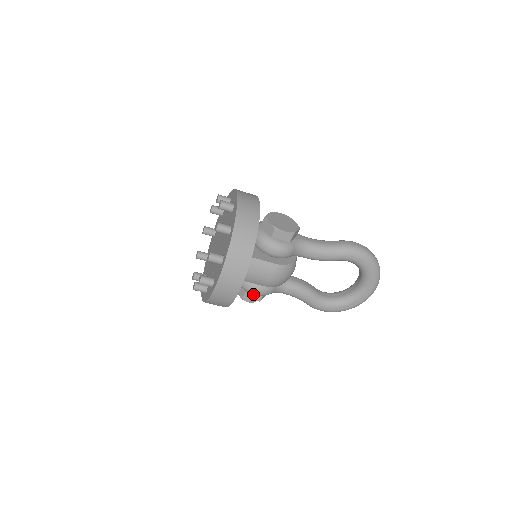
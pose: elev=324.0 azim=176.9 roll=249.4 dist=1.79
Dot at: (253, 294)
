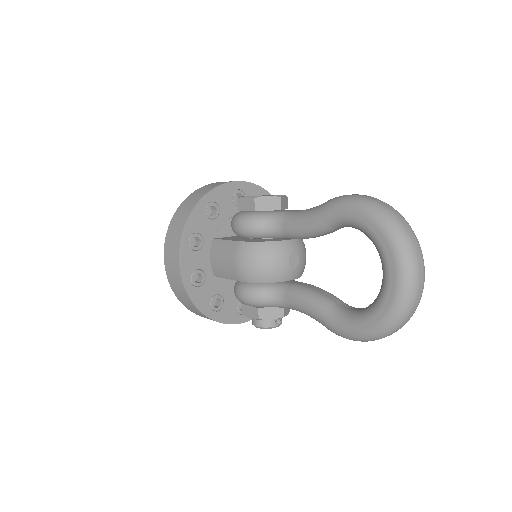
Dot at: (249, 307)
